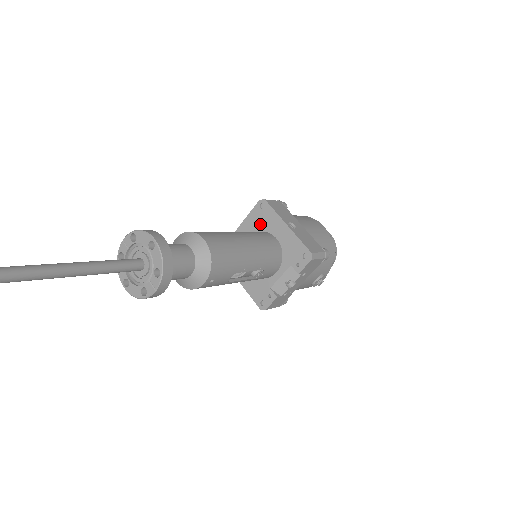
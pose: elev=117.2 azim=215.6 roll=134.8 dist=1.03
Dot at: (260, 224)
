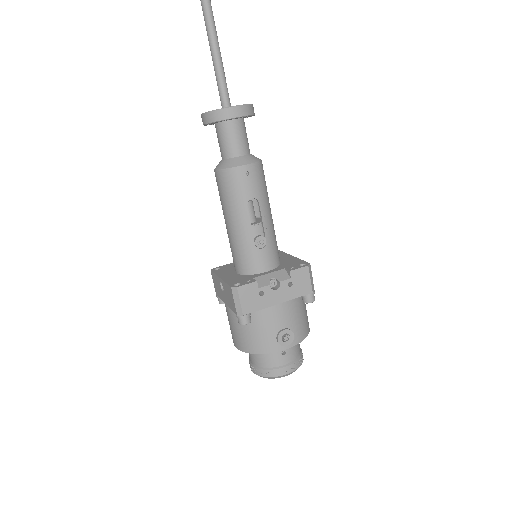
Dot at: occluded
